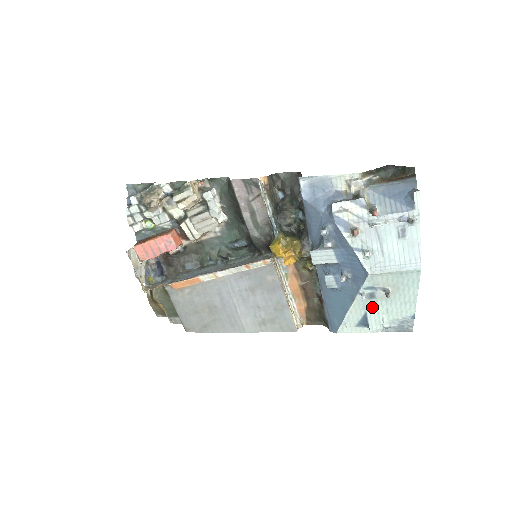
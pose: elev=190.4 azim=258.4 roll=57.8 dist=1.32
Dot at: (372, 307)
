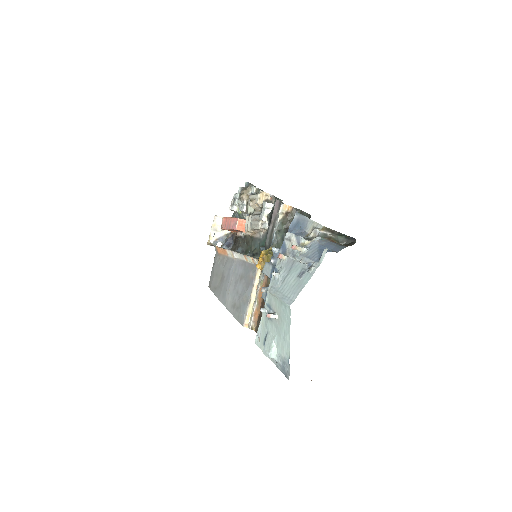
Dot at: (270, 330)
